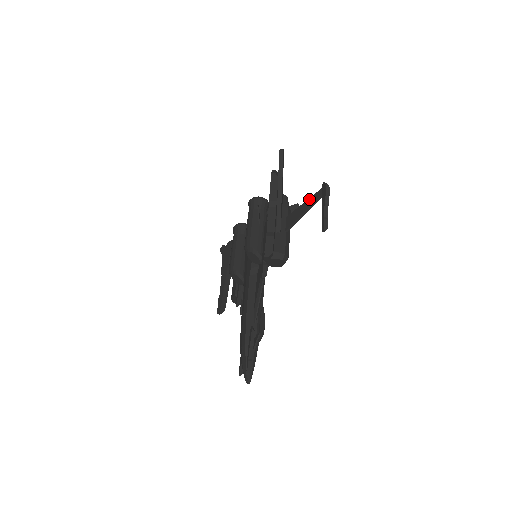
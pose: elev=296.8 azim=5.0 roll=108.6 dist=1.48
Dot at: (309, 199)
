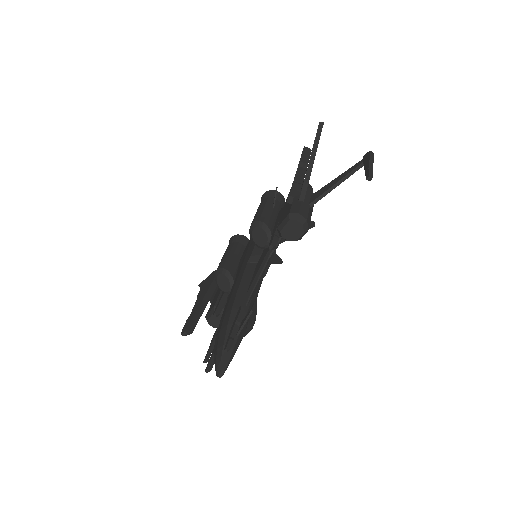
Dot at: (345, 172)
